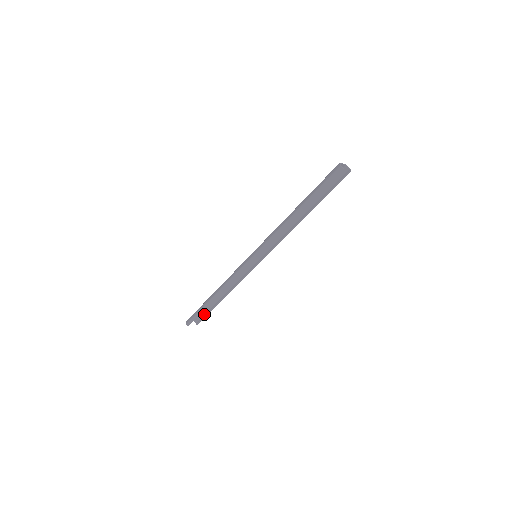
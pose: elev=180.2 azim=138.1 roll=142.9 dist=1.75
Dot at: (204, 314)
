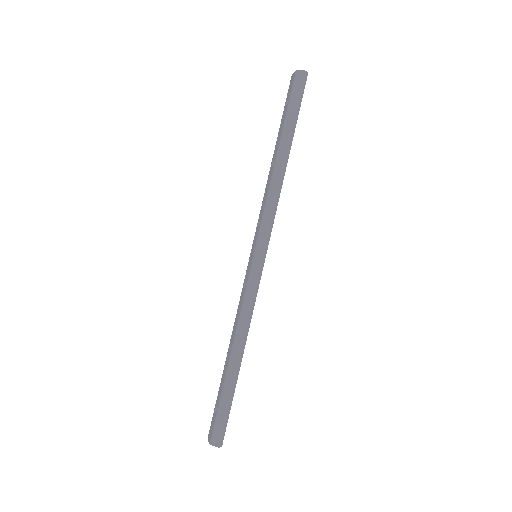
Dot at: occluded
